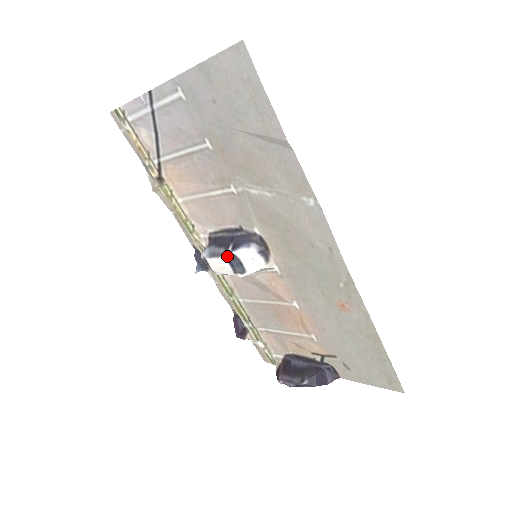
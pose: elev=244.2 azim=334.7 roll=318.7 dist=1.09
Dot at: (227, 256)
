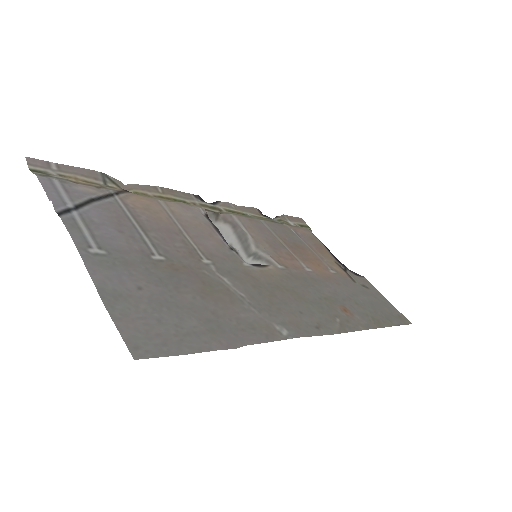
Dot at: occluded
